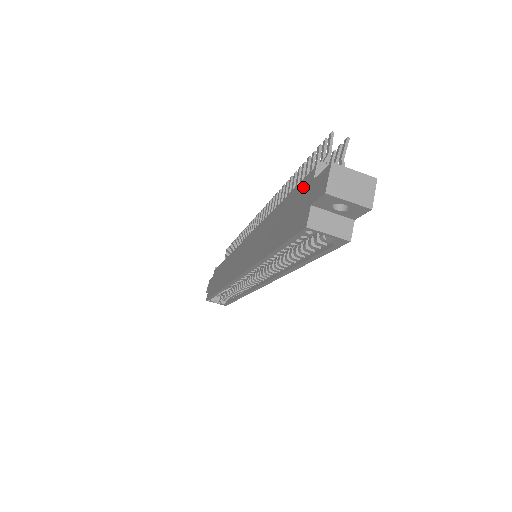
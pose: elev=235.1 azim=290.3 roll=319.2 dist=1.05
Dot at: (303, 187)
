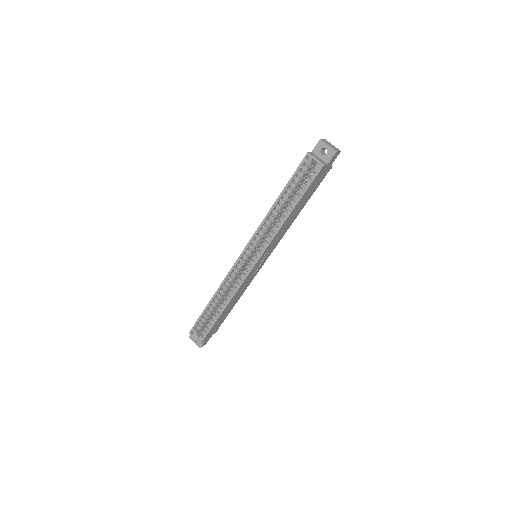
Dot at: occluded
